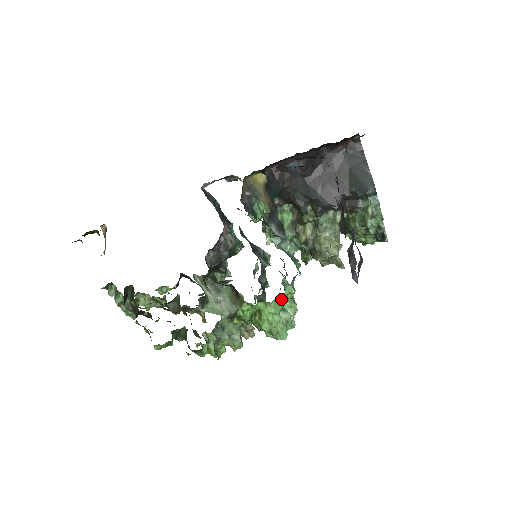
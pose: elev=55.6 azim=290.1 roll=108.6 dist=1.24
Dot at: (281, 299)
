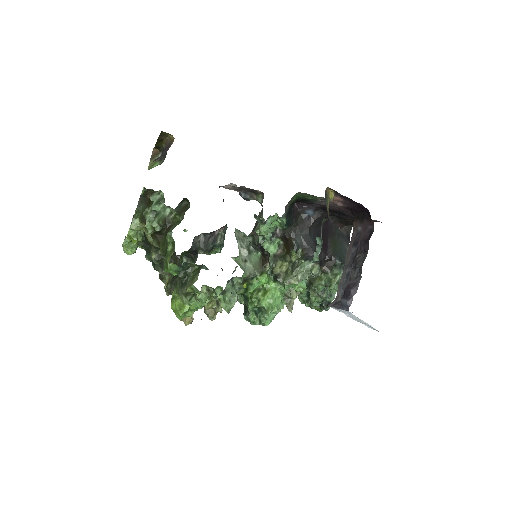
Dot at: (287, 289)
